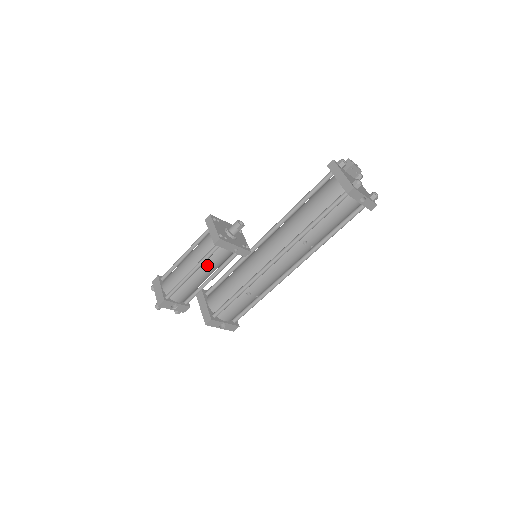
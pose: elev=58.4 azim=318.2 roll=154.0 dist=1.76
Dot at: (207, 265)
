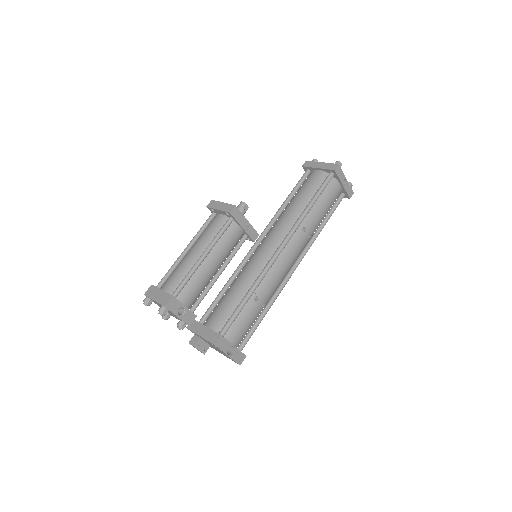
Dot at: (219, 247)
